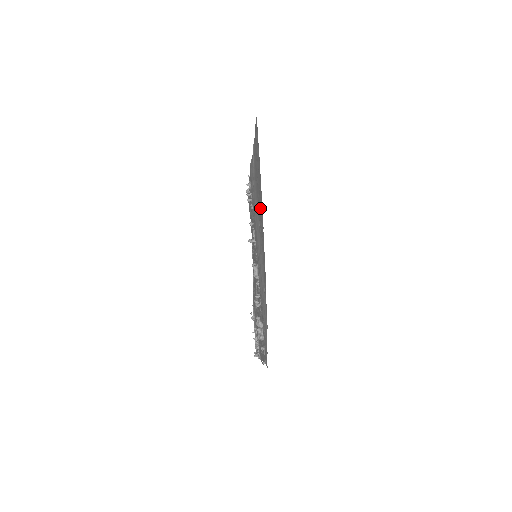
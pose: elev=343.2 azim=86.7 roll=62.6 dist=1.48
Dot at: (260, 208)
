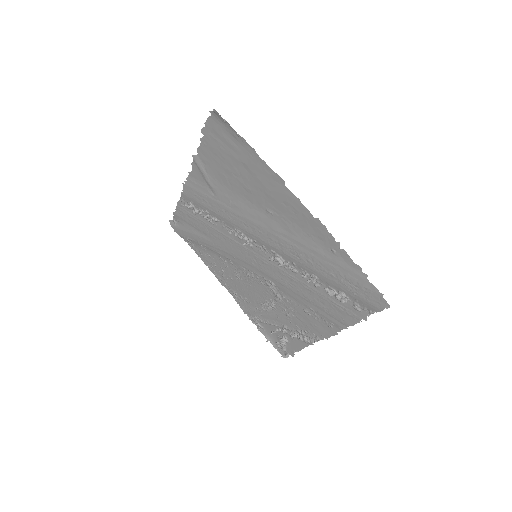
Dot at: (271, 192)
